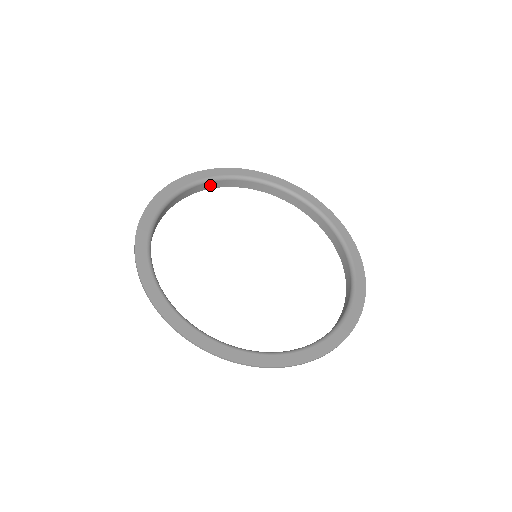
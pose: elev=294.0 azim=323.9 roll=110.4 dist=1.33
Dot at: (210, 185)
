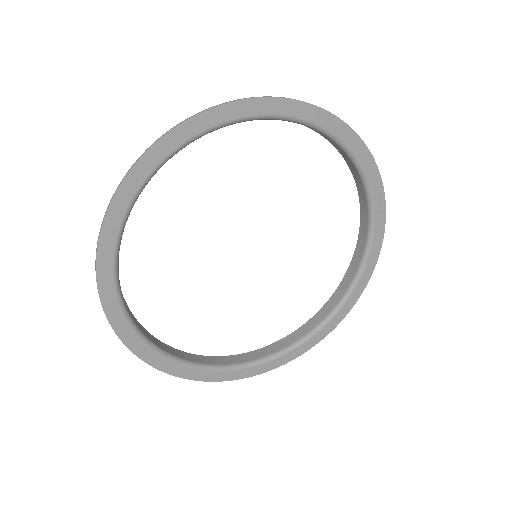
Dot at: occluded
